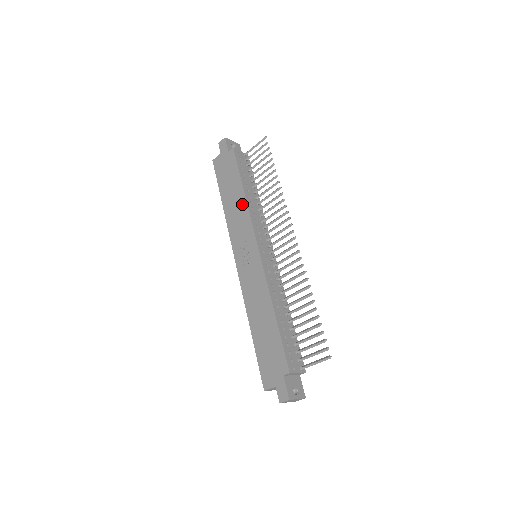
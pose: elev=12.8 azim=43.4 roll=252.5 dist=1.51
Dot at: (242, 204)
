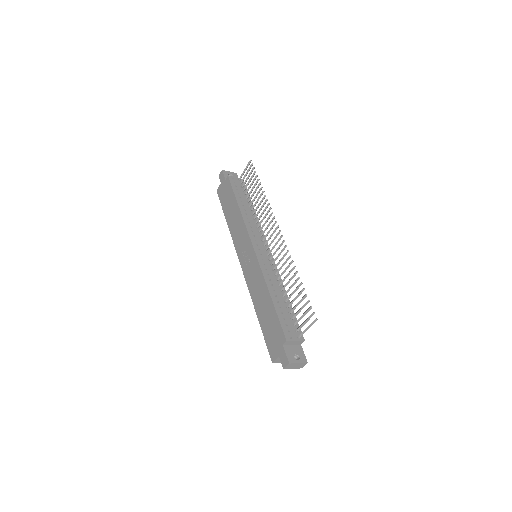
Dot at: (239, 217)
